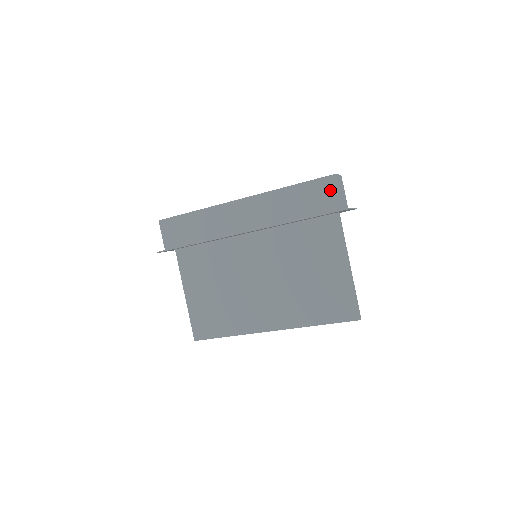
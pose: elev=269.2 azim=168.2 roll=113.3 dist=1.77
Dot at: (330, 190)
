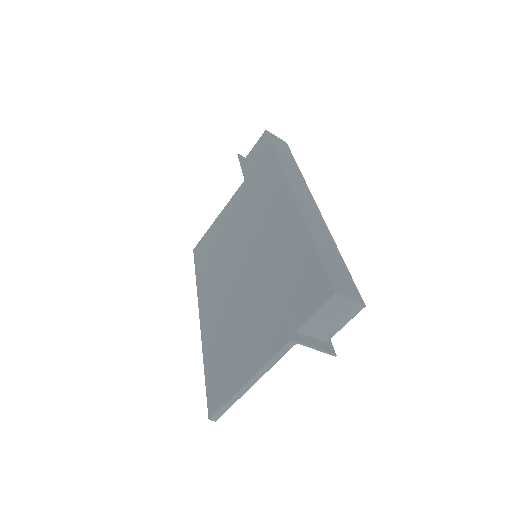
Dot at: (315, 297)
